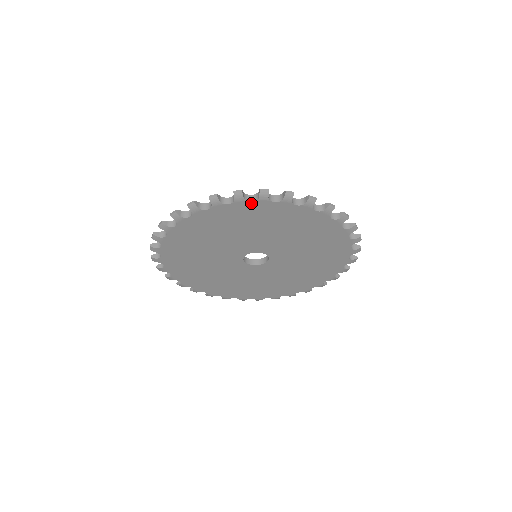
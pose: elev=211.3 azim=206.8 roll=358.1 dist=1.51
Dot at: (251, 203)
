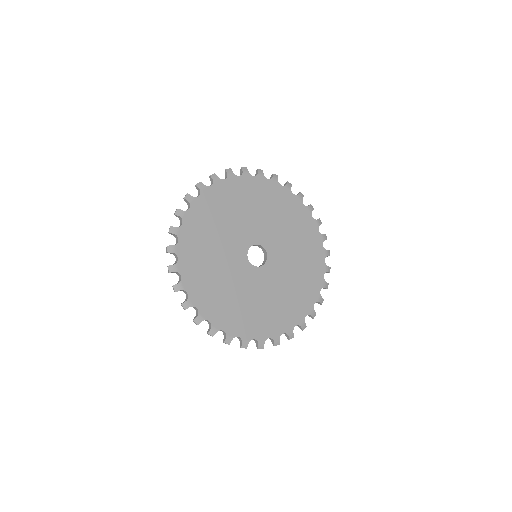
Dot at: (200, 197)
